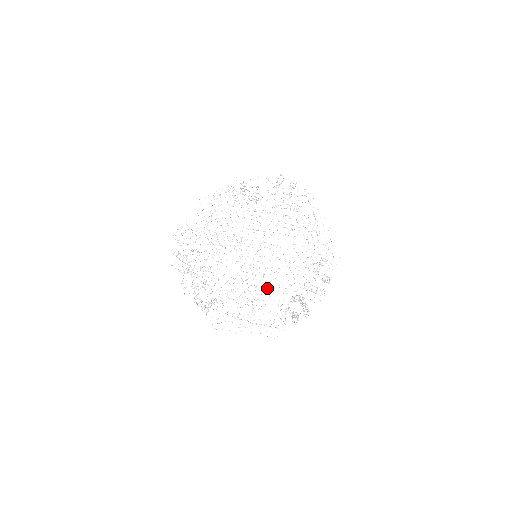
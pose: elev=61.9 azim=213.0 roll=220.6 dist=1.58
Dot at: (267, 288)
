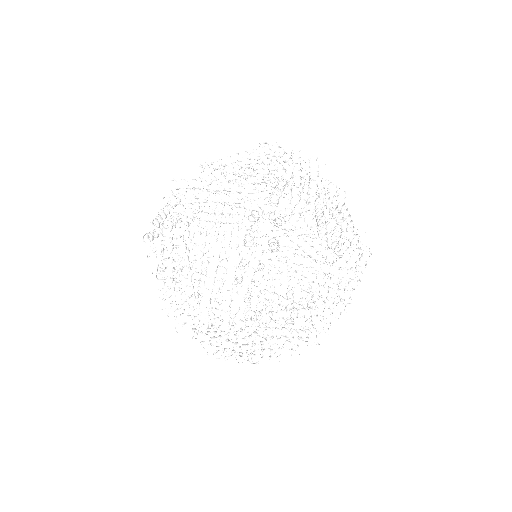
Dot at: (319, 216)
